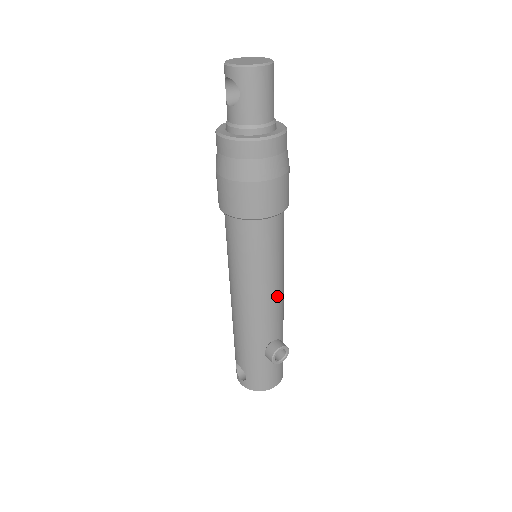
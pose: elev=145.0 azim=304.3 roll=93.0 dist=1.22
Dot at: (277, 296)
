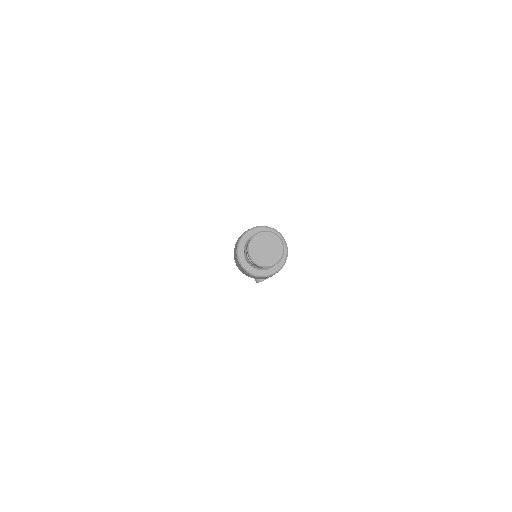
Dot at: occluded
